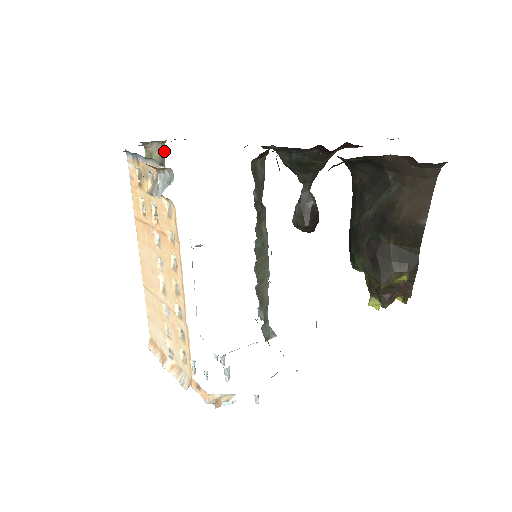
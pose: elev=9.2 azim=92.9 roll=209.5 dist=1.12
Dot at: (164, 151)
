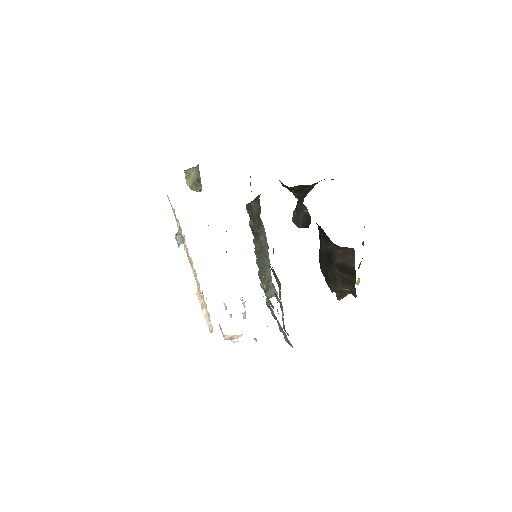
Dot at: occluded
